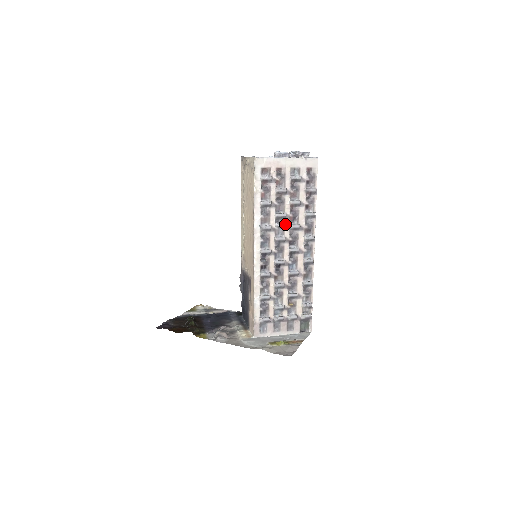
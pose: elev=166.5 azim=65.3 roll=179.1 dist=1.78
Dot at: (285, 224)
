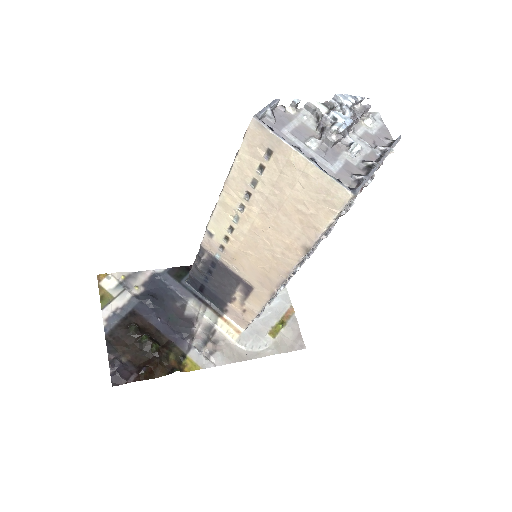
Dot at: occluded
